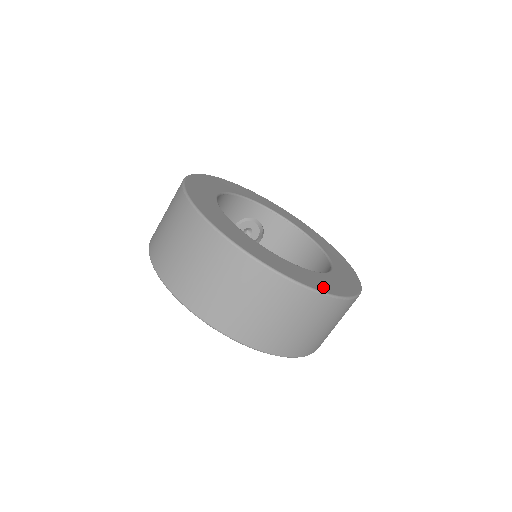
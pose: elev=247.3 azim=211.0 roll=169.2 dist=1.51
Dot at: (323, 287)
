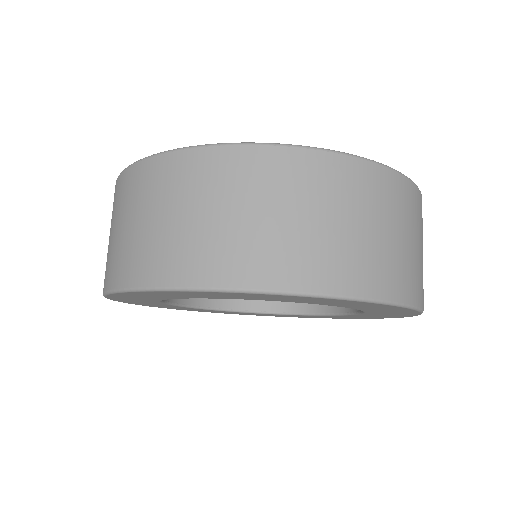
Dot at: occluded
